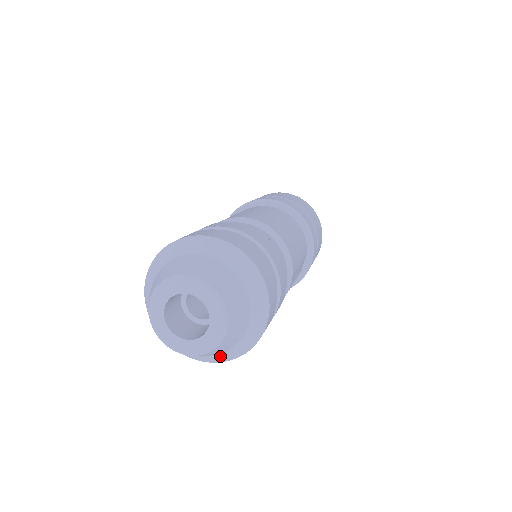
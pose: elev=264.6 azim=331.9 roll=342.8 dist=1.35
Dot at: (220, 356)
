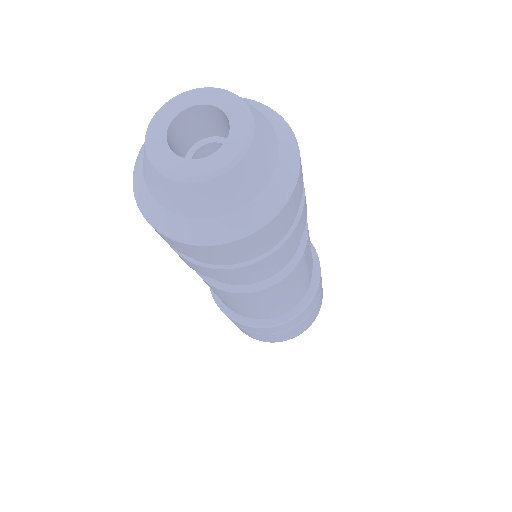
Dot at: (241, 217)
